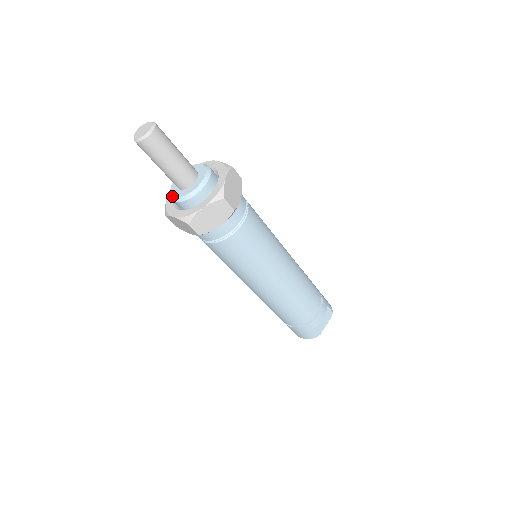
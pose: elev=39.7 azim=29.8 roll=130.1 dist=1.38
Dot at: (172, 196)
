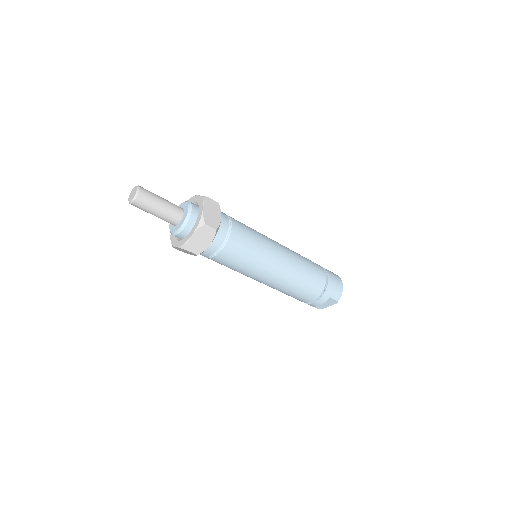
Dot at: occluded
